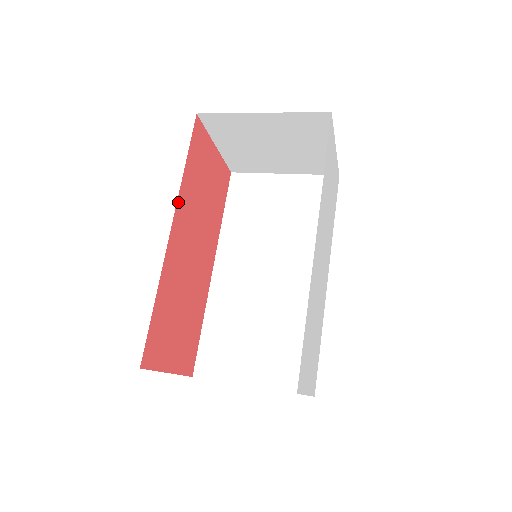
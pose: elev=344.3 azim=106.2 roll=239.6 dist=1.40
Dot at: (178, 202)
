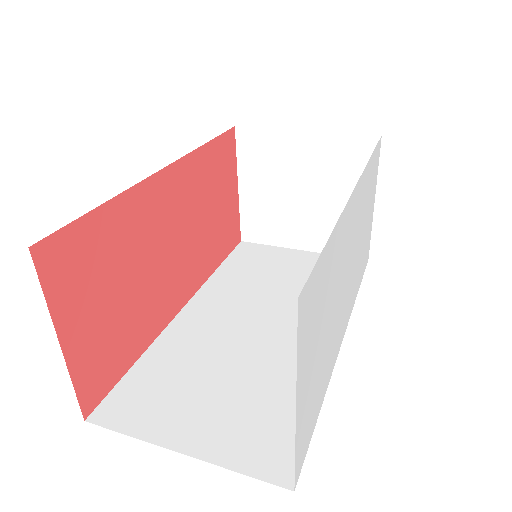
Dot at: (185, 159)
